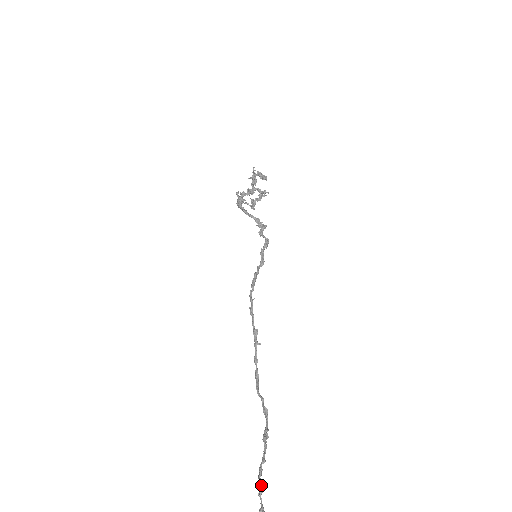
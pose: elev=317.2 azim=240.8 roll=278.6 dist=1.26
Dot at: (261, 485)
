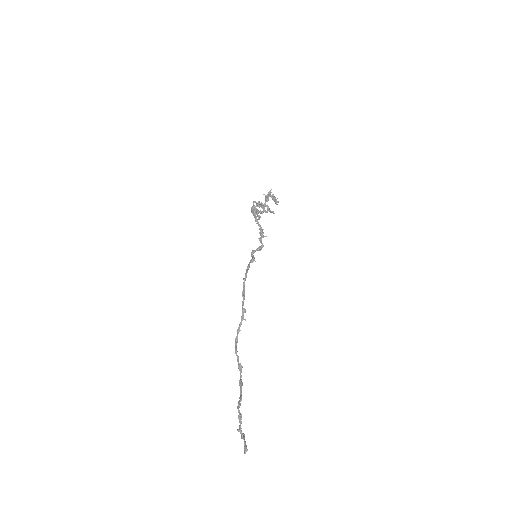
Dot at: occluded
